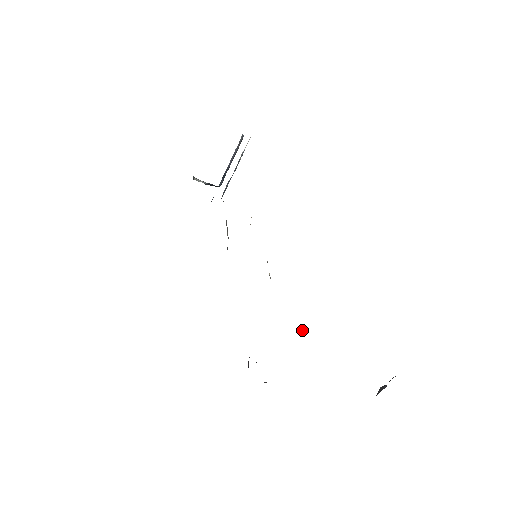
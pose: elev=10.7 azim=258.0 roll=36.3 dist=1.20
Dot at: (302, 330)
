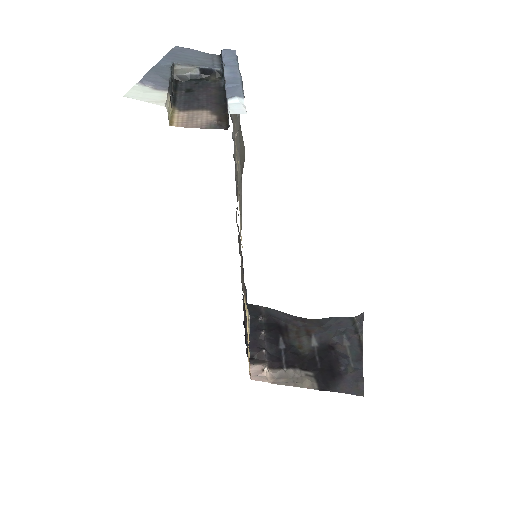
Dot at: (264, 372)
